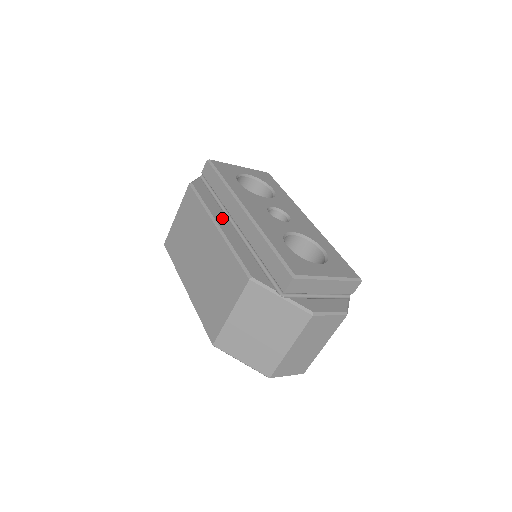
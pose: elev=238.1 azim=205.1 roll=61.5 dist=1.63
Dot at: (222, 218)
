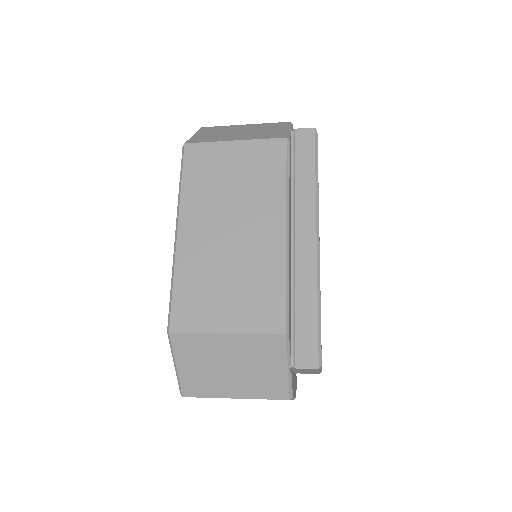
Dot at: occluded
